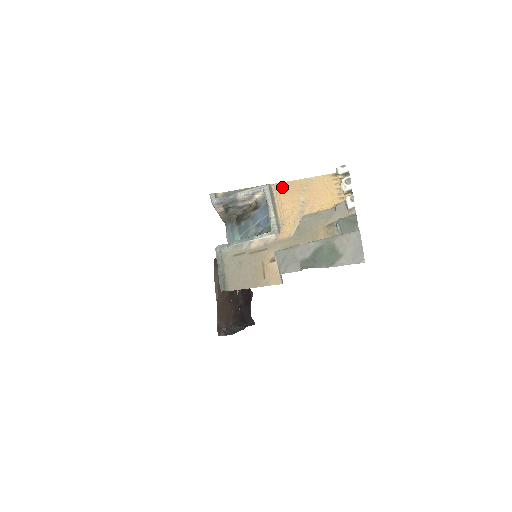
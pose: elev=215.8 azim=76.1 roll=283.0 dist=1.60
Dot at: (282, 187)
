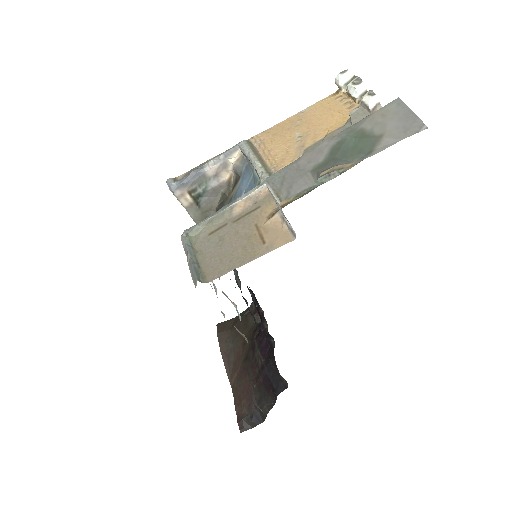
Dot at: (265, 135)
